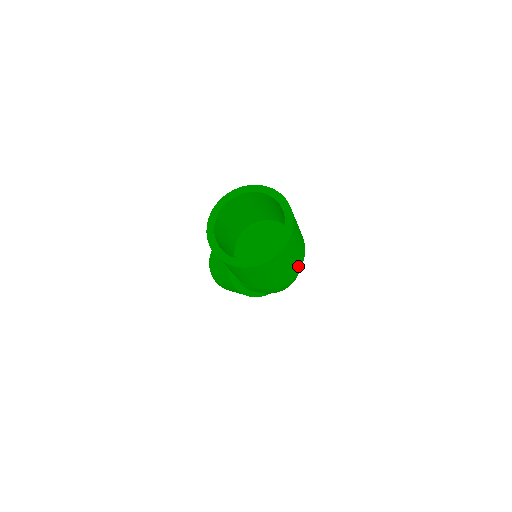
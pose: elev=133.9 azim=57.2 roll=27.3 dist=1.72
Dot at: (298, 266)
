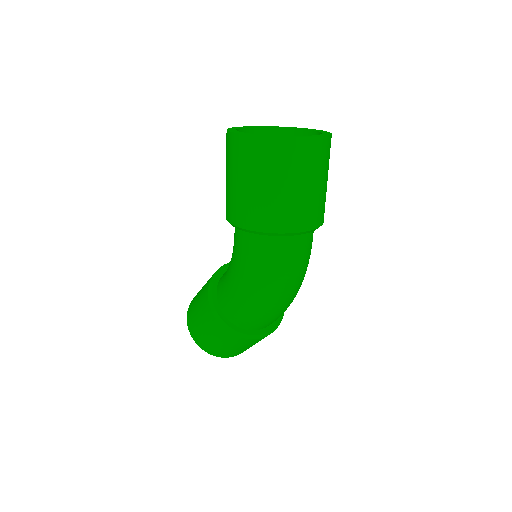
Dot at: (304, 221)
